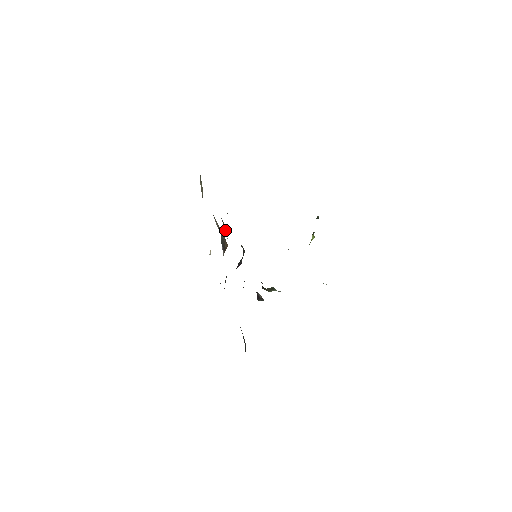
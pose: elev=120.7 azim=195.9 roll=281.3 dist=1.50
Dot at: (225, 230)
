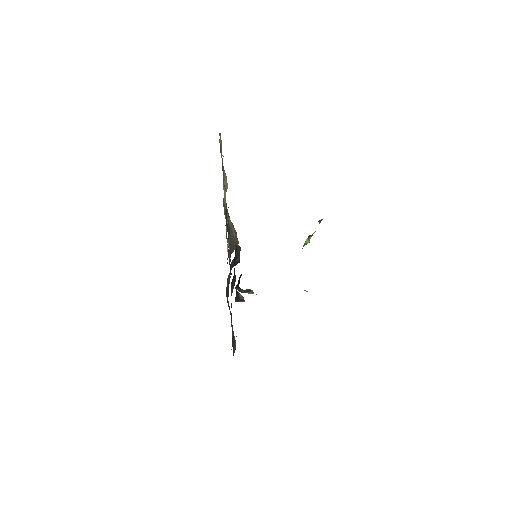
Dot at: occluded
